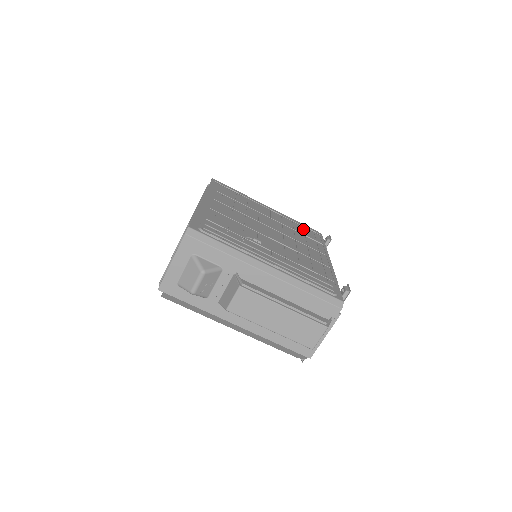
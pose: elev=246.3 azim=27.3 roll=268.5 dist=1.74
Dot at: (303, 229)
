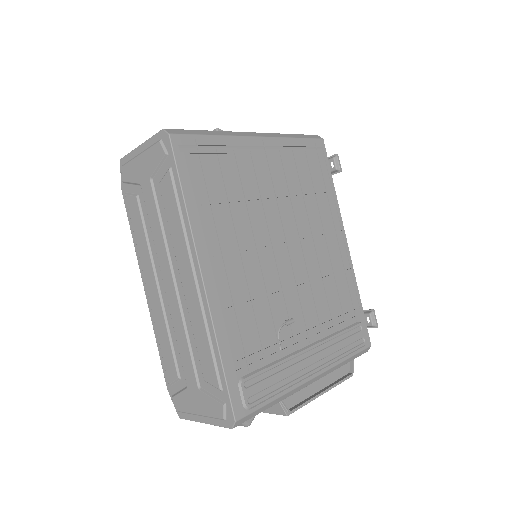
Dot at: (307, 162)
